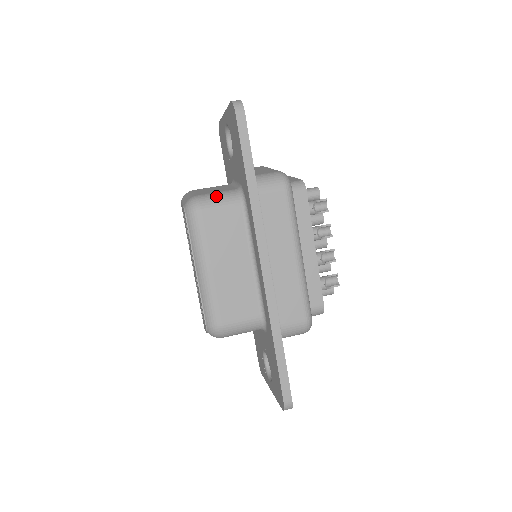
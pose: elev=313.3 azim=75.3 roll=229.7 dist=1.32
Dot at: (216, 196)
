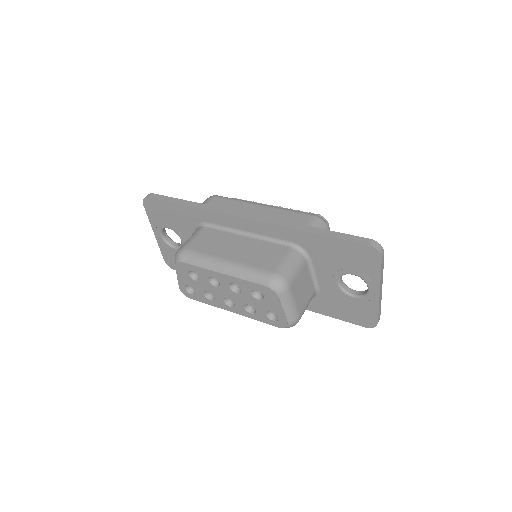
Dot at: occluded
